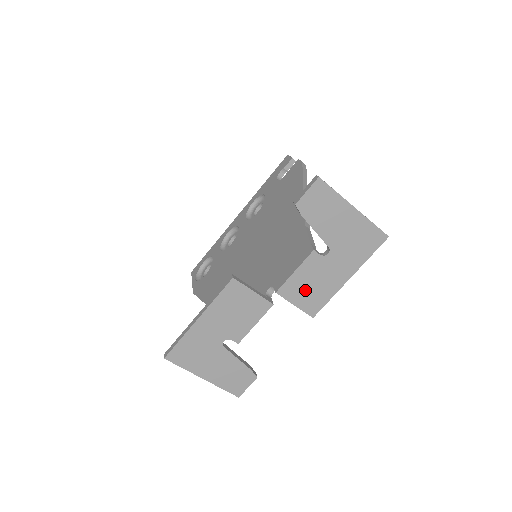
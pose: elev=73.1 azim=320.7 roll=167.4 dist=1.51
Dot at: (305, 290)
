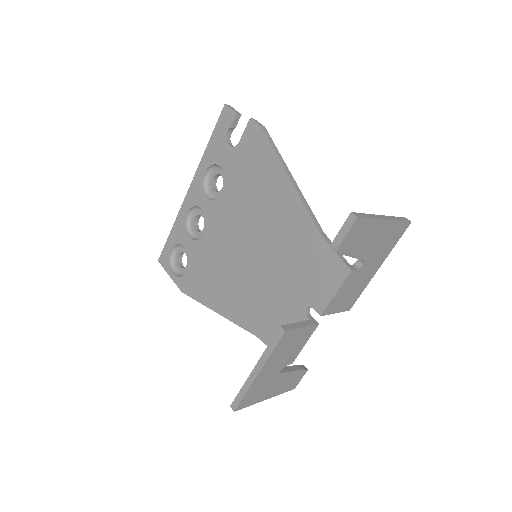
Dot at: (344, 299)
